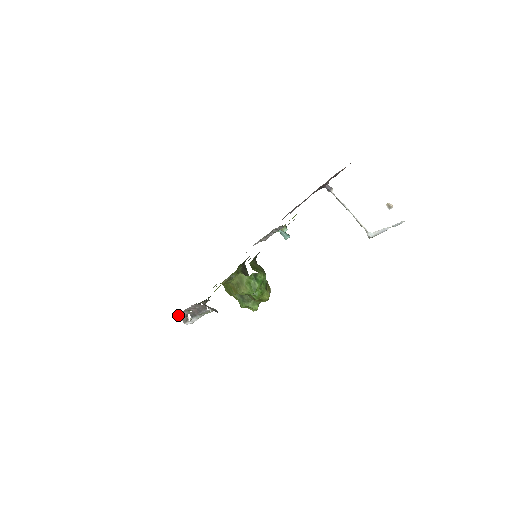
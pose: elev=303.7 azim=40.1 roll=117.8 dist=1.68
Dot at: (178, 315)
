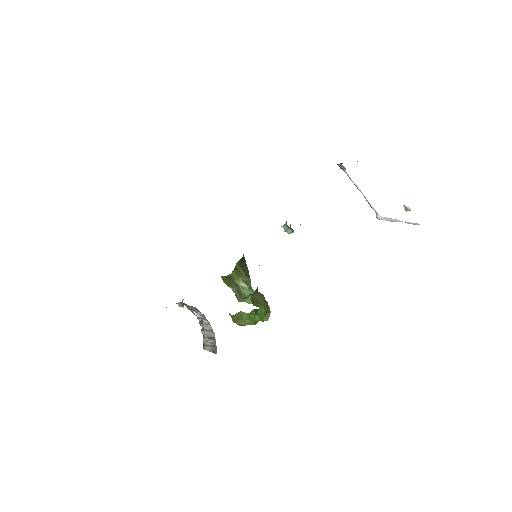
Dot at: occluded
